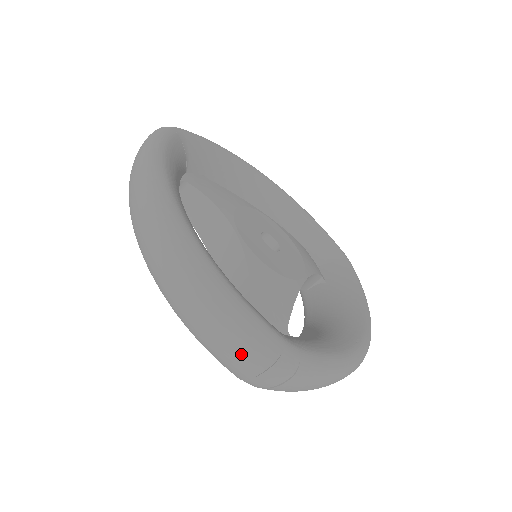
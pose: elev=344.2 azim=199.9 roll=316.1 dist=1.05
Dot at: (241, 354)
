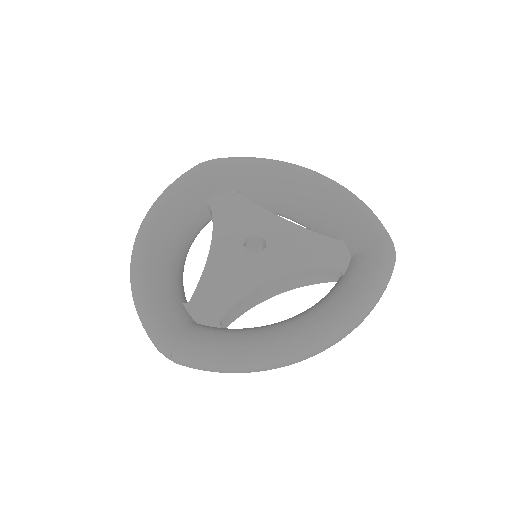
Dot at: occluded
